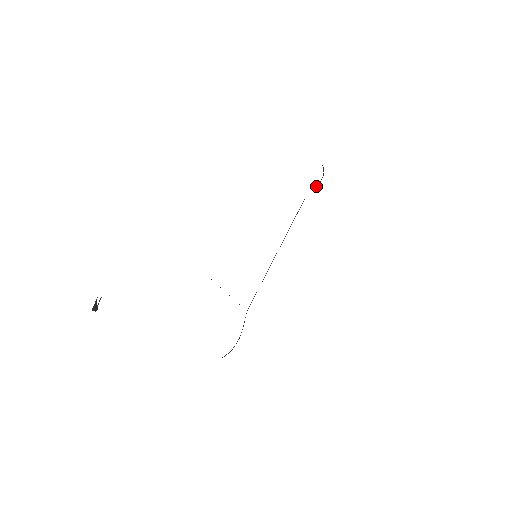
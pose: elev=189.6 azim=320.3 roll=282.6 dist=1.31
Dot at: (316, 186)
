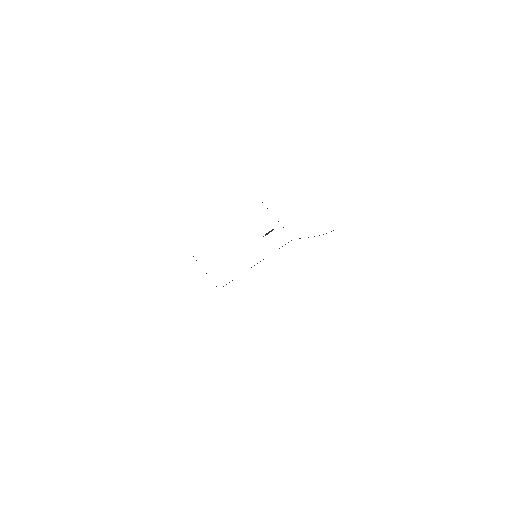
Dot at: occluded
